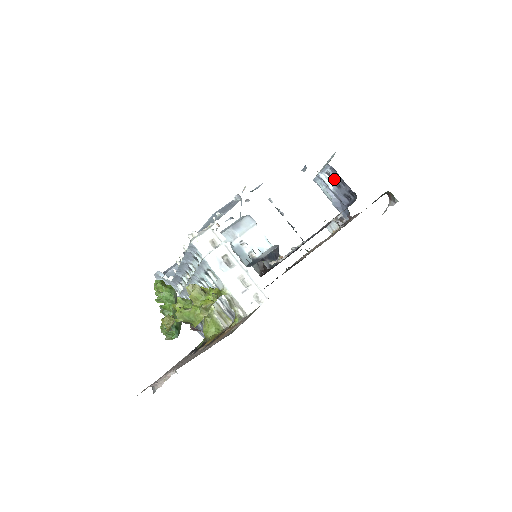
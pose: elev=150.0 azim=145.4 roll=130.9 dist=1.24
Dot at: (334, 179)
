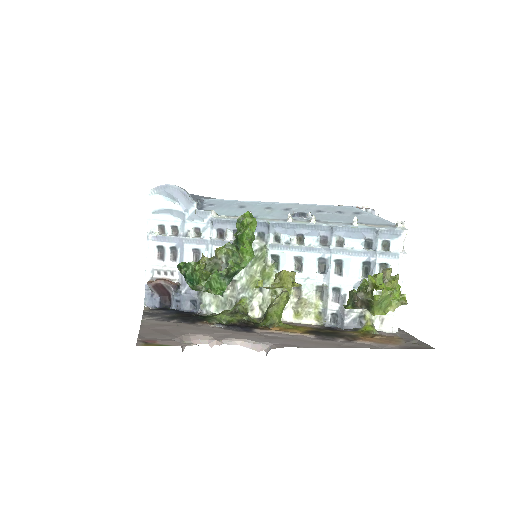
Dot at: occluded
